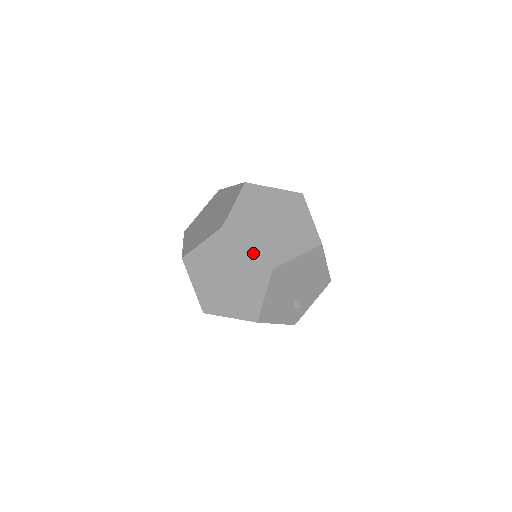
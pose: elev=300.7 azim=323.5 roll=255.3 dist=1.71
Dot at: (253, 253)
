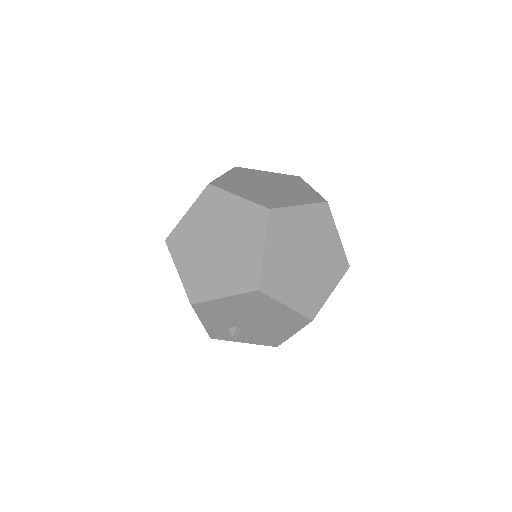
Dot at: (262, 259)
